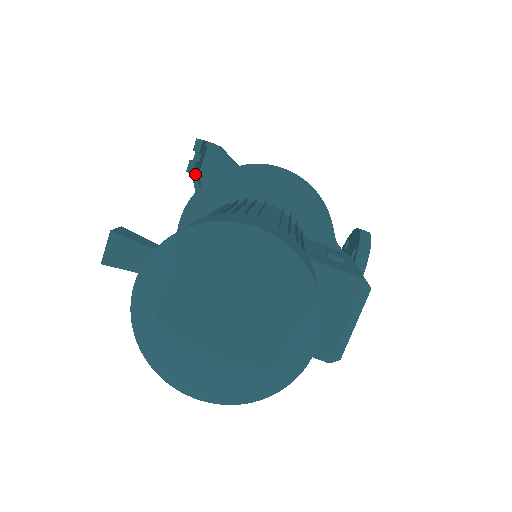
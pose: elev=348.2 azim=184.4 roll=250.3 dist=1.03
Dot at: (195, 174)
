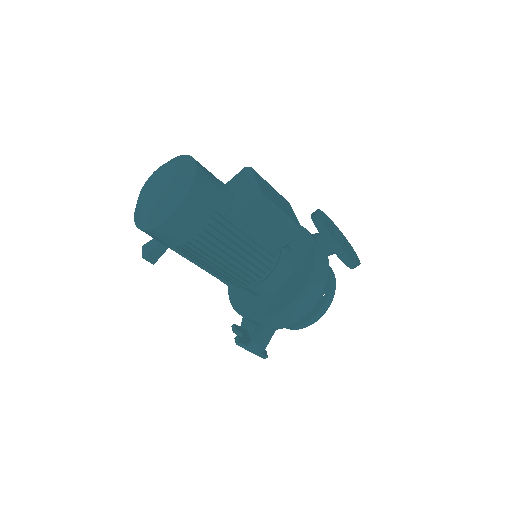
Dot at: occluded
